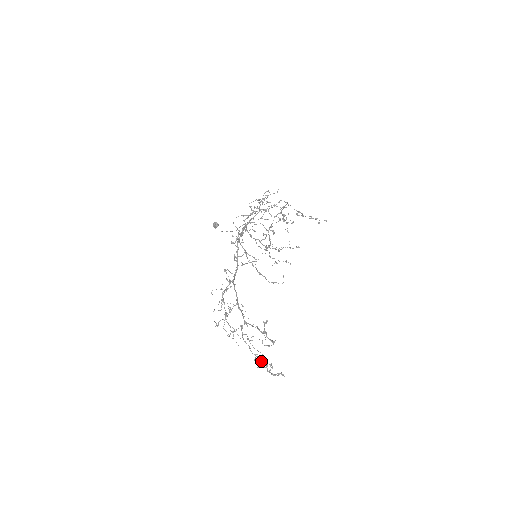
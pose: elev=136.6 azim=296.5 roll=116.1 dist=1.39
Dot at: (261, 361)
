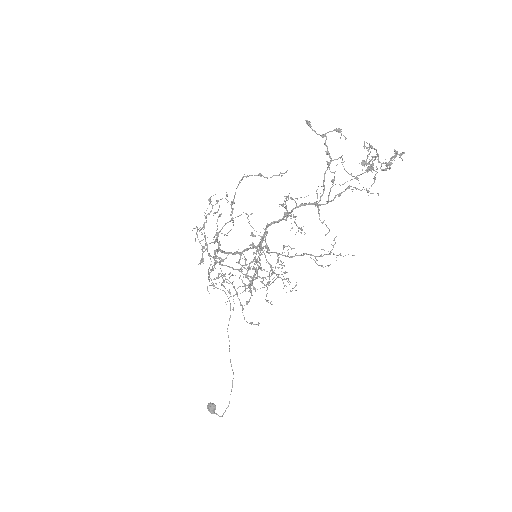
Dot at: (363, 146)
